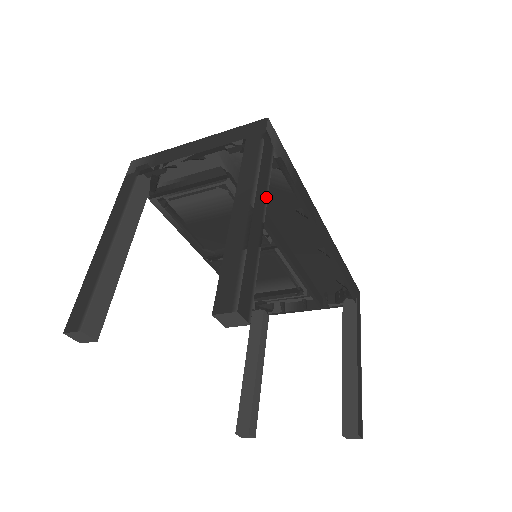
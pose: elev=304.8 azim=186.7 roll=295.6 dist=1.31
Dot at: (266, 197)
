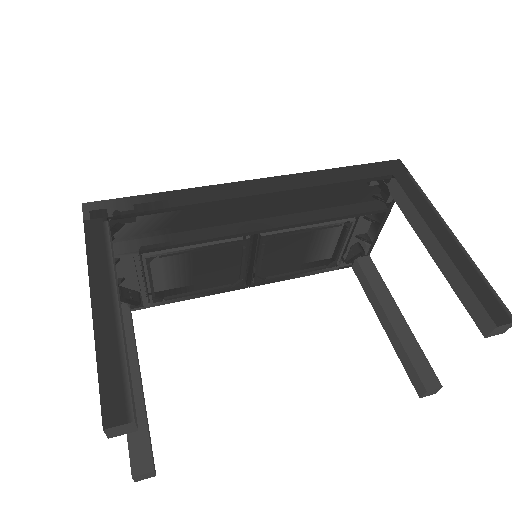
Dot at: (112, 276)
